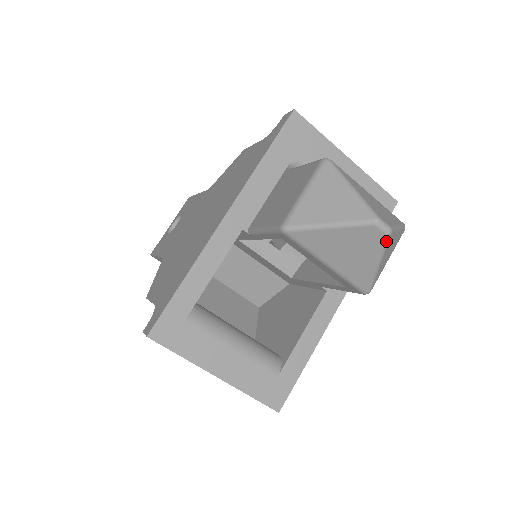
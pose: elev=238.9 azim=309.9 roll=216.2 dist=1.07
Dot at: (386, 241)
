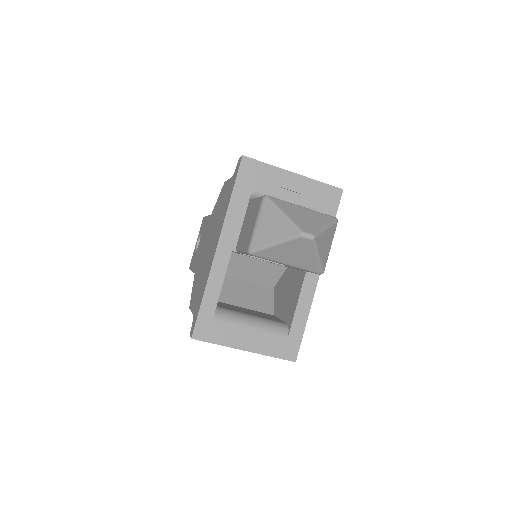
Dot at: (314, 243)
